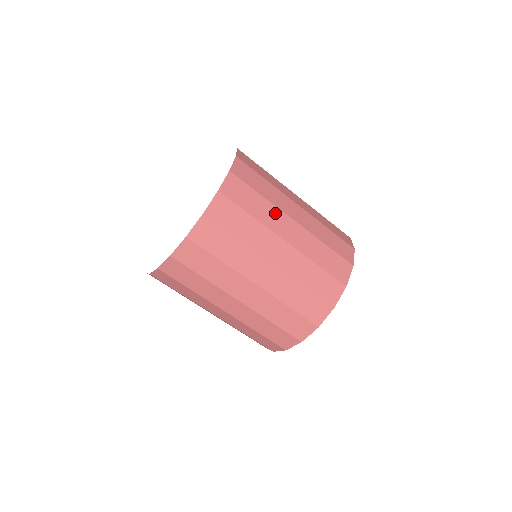
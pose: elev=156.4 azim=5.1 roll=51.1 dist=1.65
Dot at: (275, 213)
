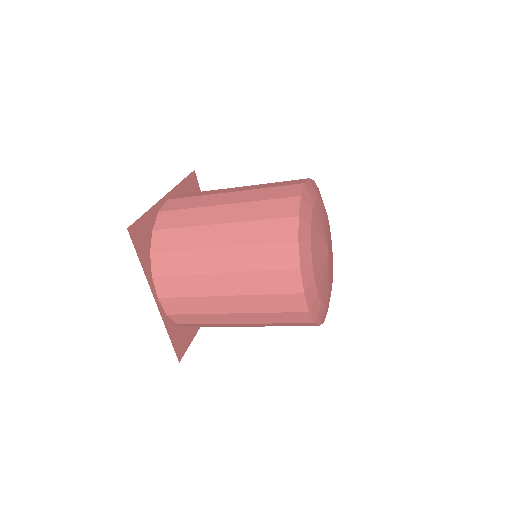
Dot at: (201, 232)
